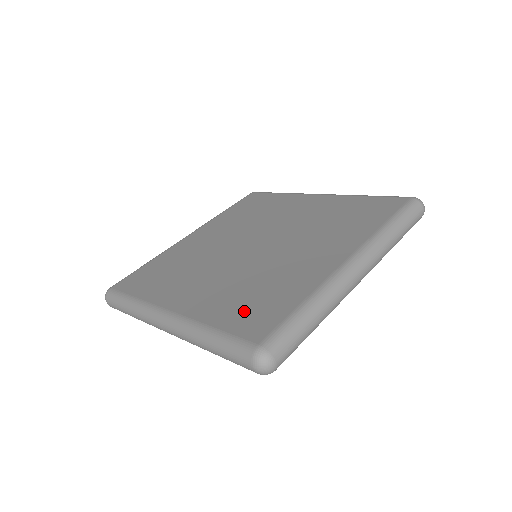
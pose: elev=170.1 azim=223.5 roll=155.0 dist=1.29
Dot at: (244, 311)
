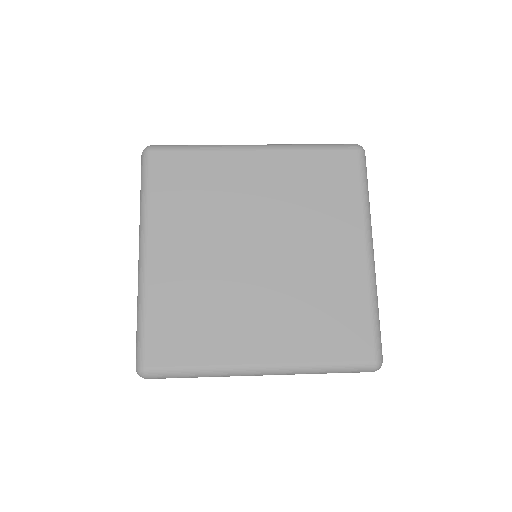
Dot at: (334, 336)
